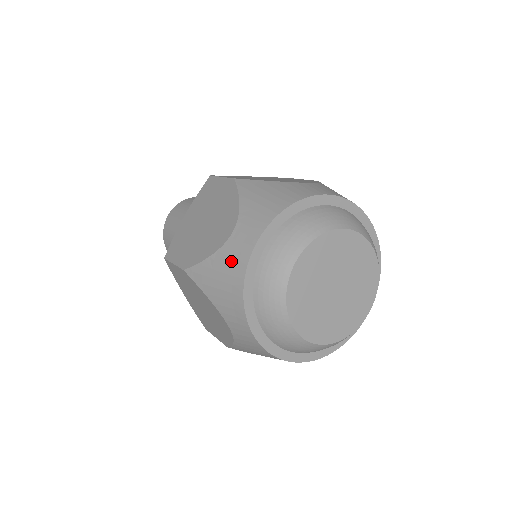
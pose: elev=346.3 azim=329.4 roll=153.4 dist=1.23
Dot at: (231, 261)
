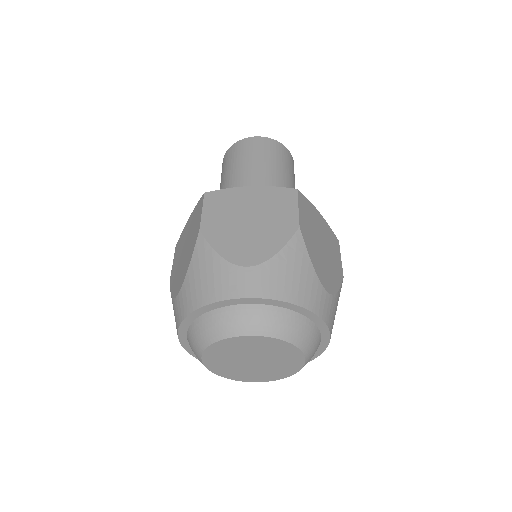
Dot at: (175, 316)
